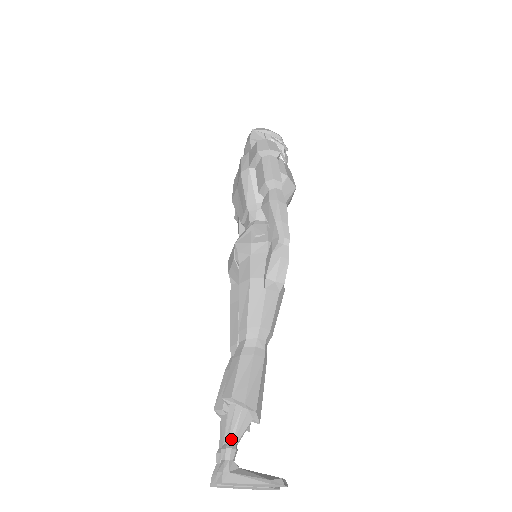
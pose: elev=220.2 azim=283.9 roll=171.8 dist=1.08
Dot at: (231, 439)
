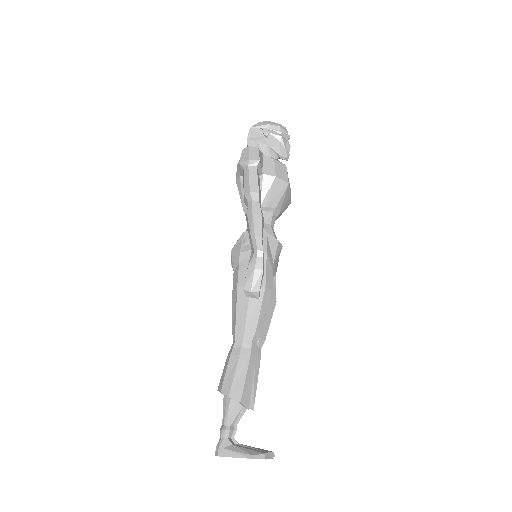
Dot at: (225, 422)
